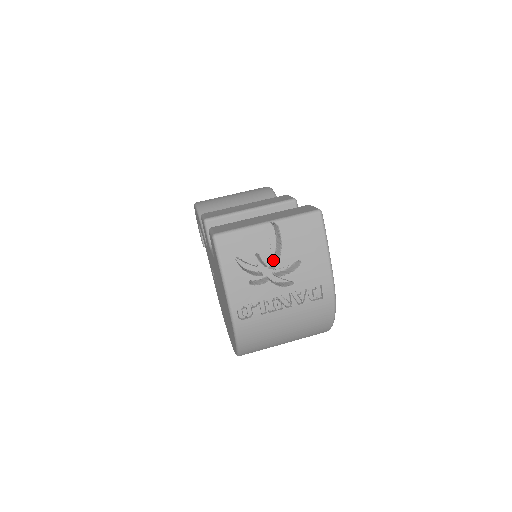
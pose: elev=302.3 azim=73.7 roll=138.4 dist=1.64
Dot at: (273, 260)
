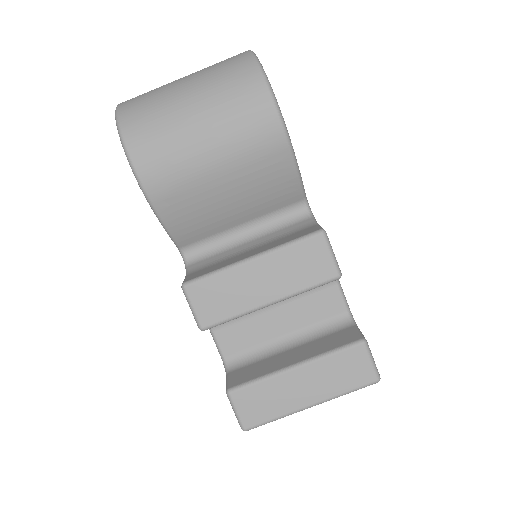
Dot at: occluded
